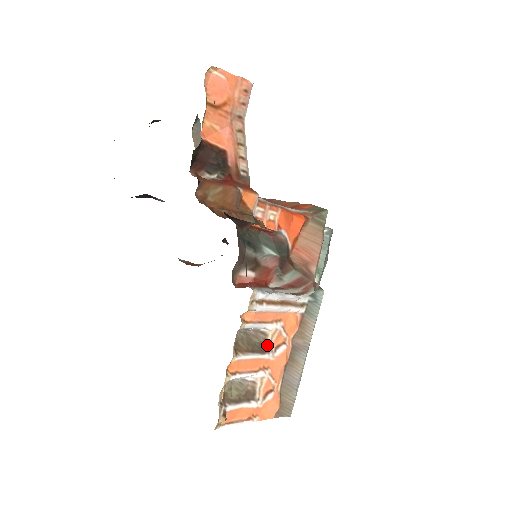
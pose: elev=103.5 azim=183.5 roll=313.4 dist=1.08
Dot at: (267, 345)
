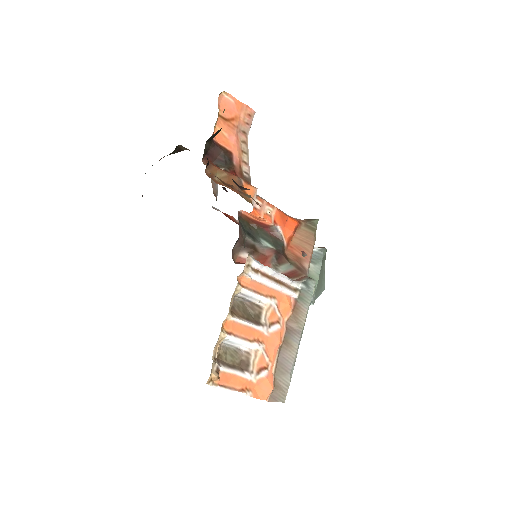
Dot at: (262, 318)
